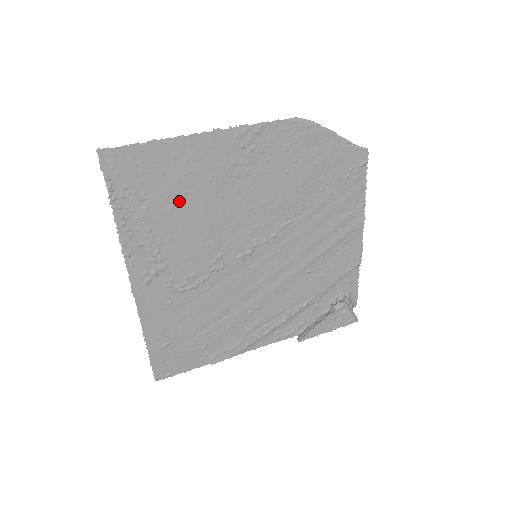
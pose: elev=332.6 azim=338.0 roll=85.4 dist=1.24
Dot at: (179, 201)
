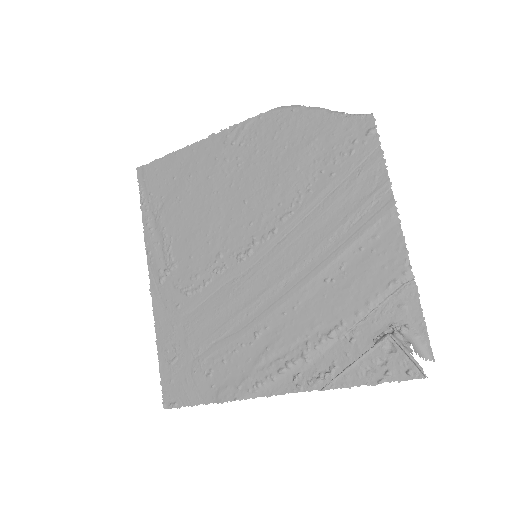
Dot at: (185, 201)
